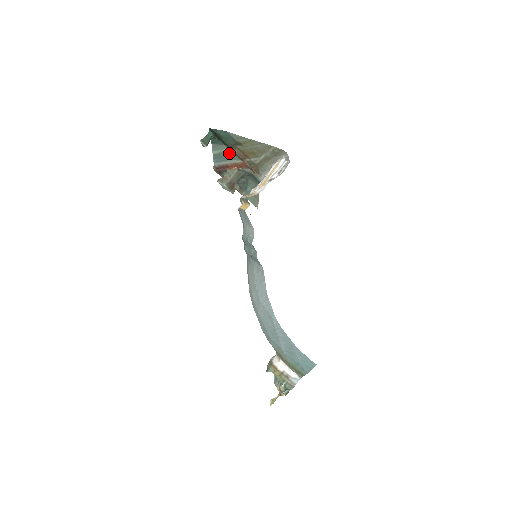
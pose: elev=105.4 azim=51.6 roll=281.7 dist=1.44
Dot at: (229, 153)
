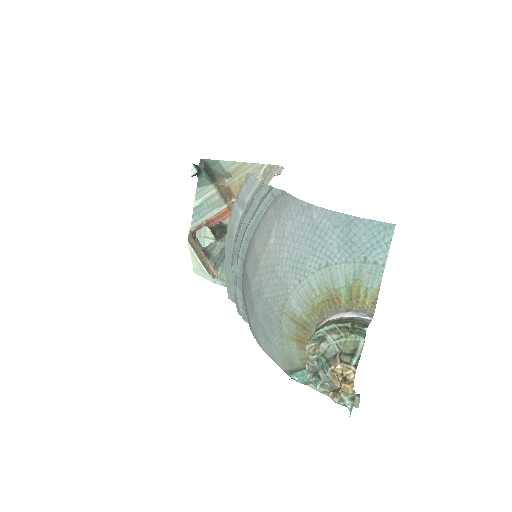
Dot at: (214, 198)
